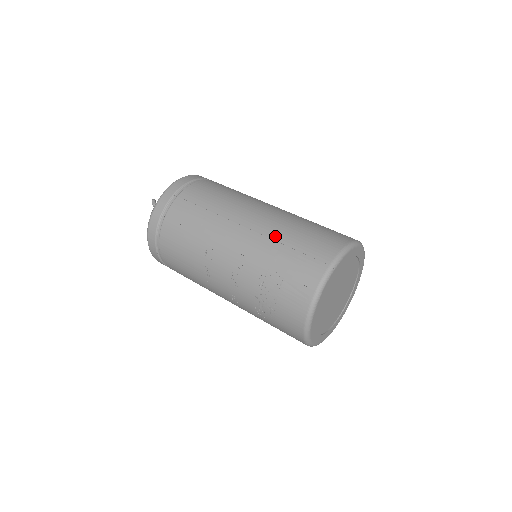
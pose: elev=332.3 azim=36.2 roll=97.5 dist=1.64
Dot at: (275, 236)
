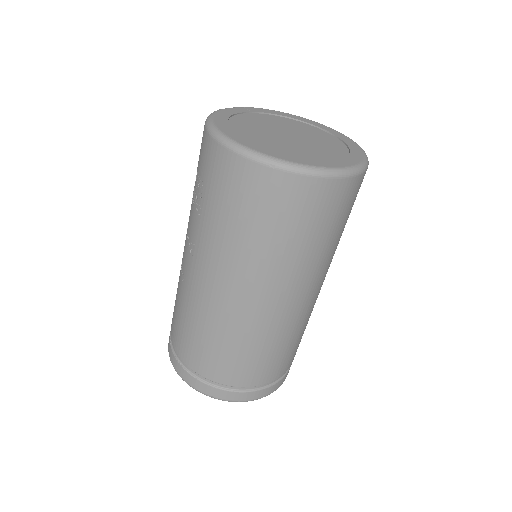
Dot at: occluded
